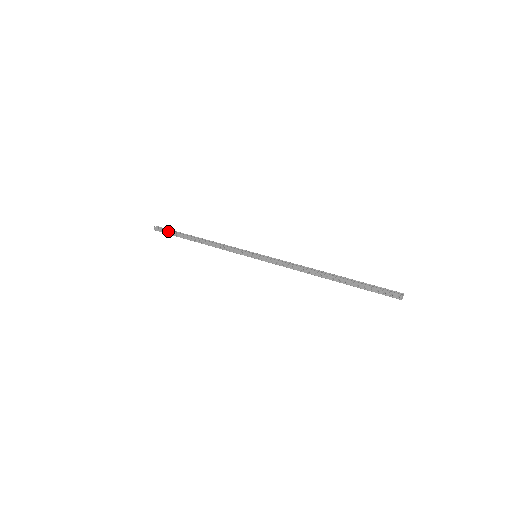
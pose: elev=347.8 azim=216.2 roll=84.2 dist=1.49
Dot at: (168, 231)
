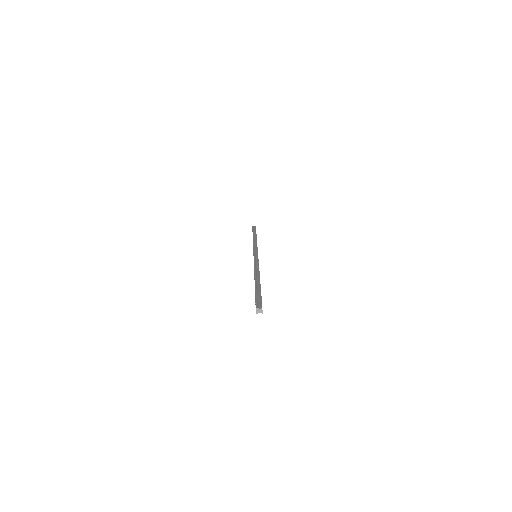
Dot at: (252, 230)
